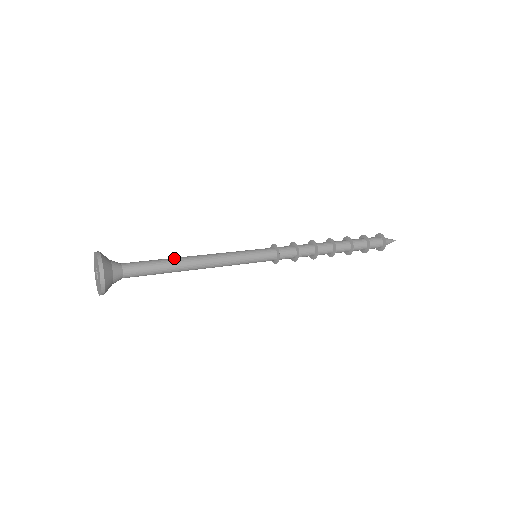
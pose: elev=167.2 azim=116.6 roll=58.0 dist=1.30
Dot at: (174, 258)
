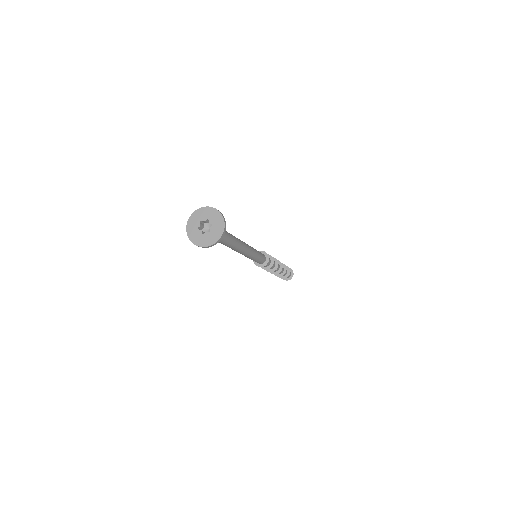
Dot at: occluded
